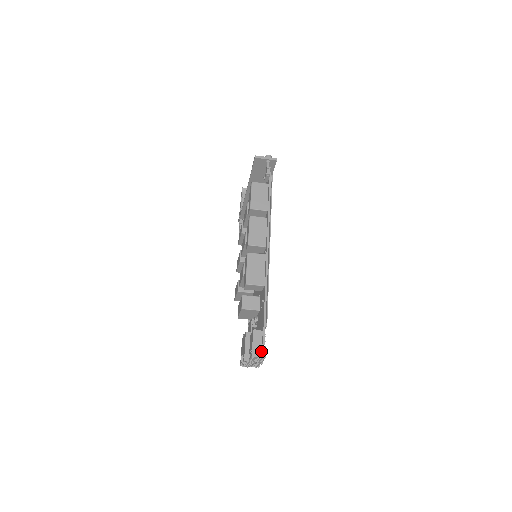
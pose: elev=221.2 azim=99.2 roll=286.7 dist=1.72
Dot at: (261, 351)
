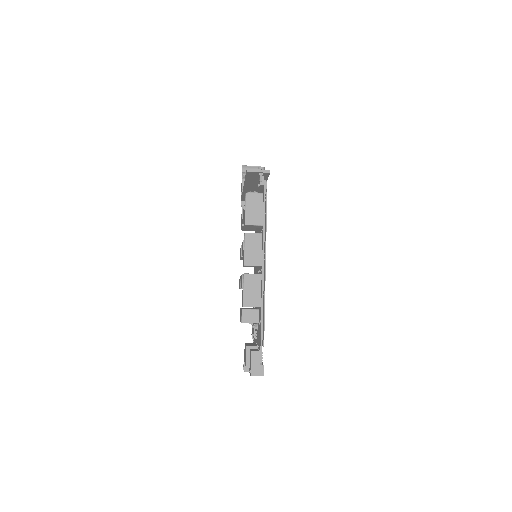
Dot at: (259, 370)
